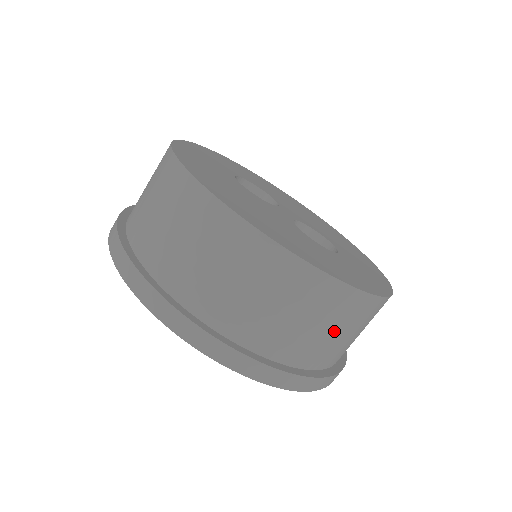
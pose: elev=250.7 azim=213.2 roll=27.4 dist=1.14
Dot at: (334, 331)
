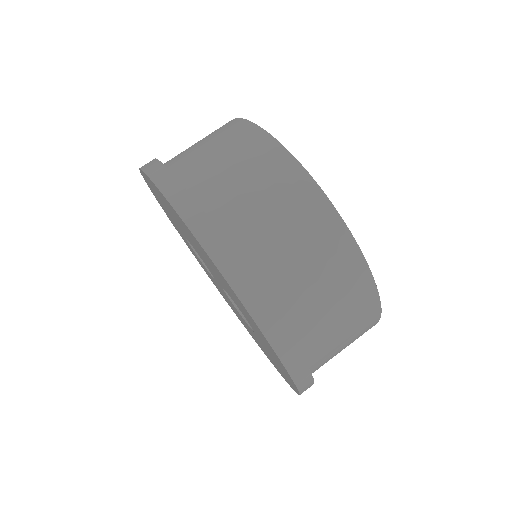
Dot at: (329, 299)
